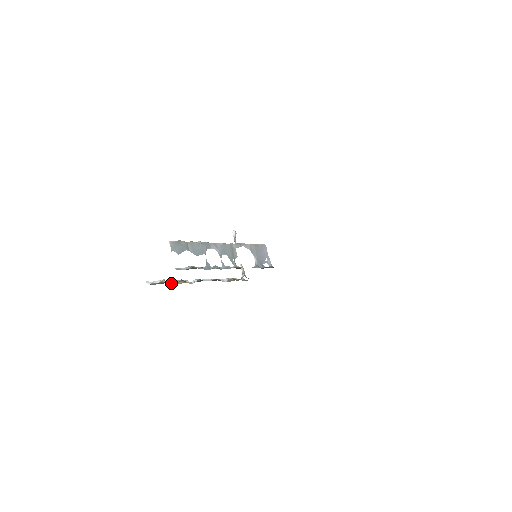
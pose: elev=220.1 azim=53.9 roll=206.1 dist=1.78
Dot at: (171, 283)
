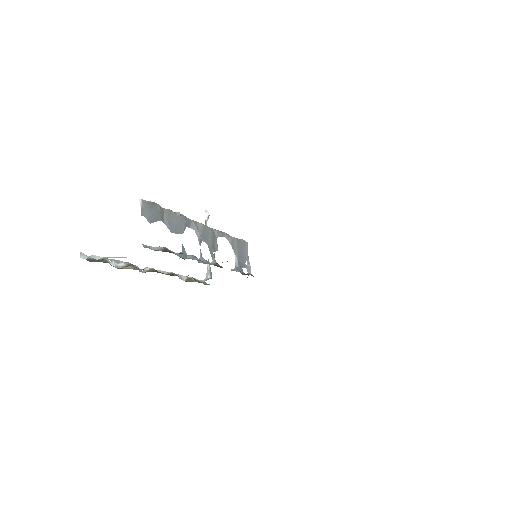
Dot at: (115, 265)
